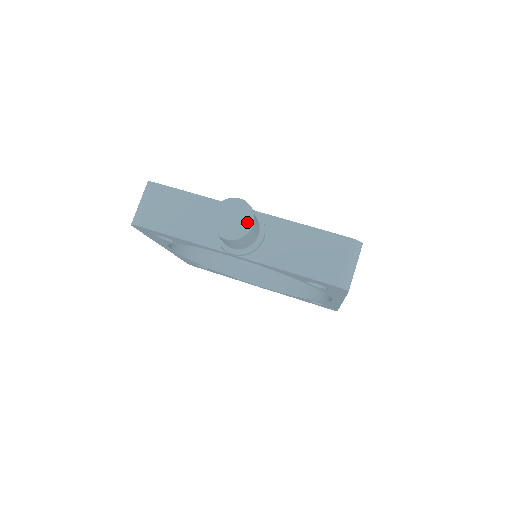
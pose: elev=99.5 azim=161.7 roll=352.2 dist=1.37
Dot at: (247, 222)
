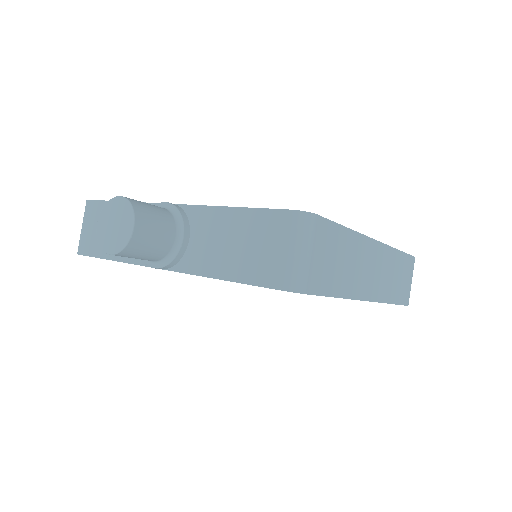
Dot at: (128, 226)
